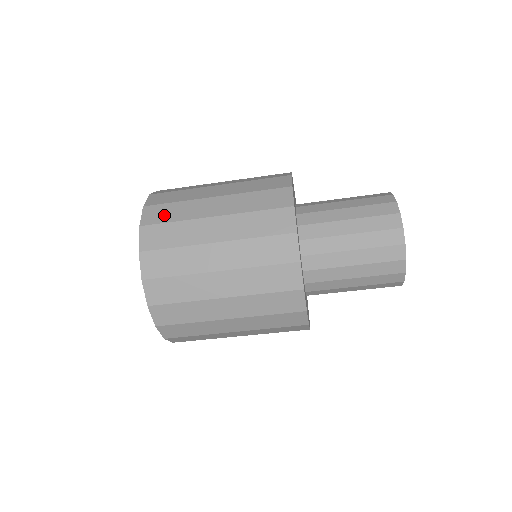
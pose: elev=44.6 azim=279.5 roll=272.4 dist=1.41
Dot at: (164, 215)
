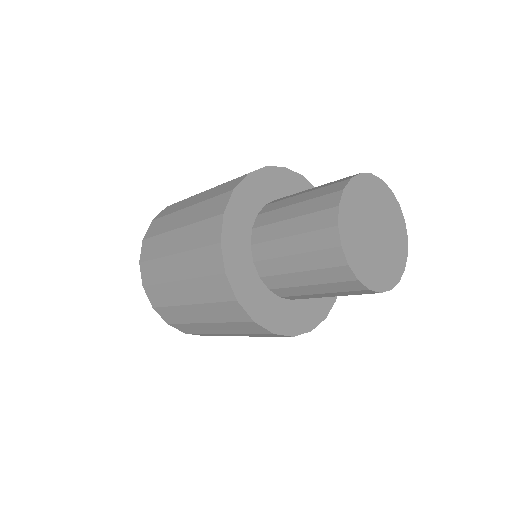
Dot at: (190, 330)
